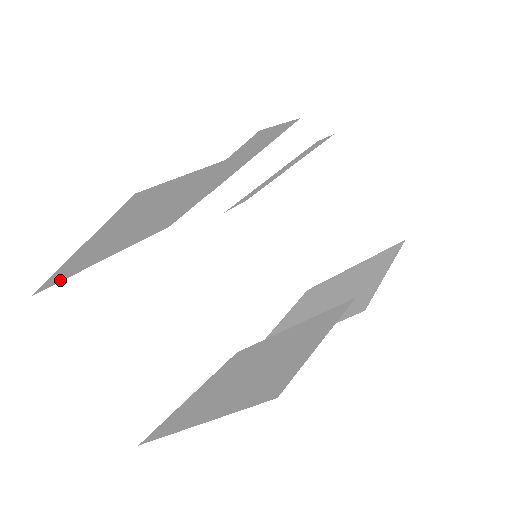
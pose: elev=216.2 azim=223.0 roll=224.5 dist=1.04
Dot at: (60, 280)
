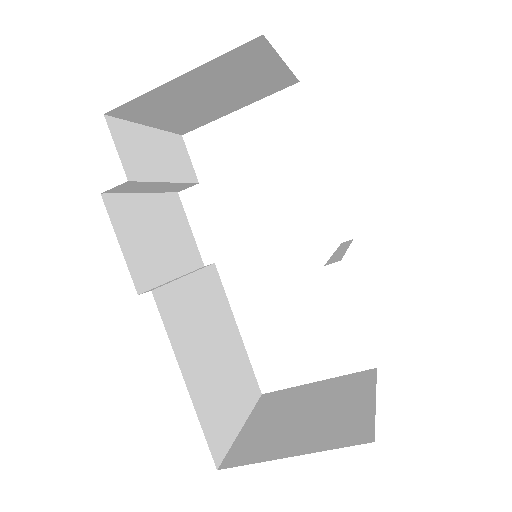
Dot at: (253, 377)
